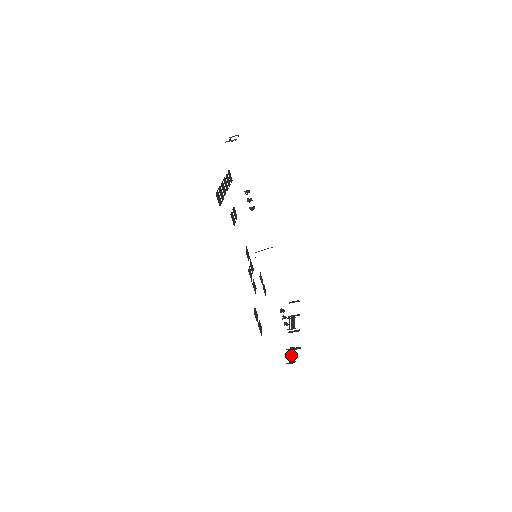
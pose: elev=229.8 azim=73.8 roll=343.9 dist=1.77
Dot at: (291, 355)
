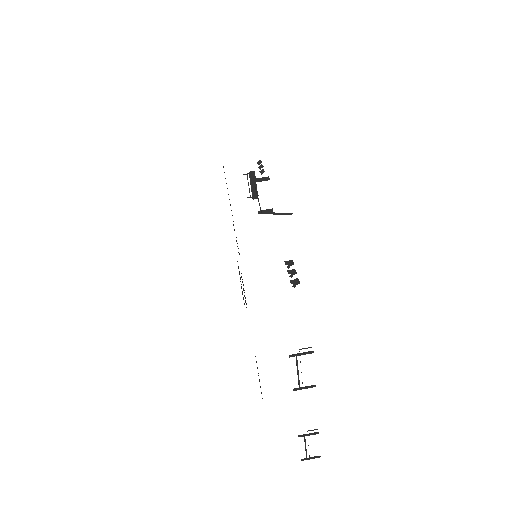
Dot at: occluded
